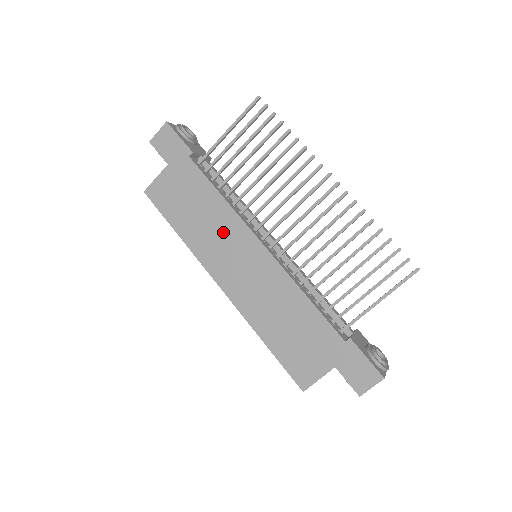
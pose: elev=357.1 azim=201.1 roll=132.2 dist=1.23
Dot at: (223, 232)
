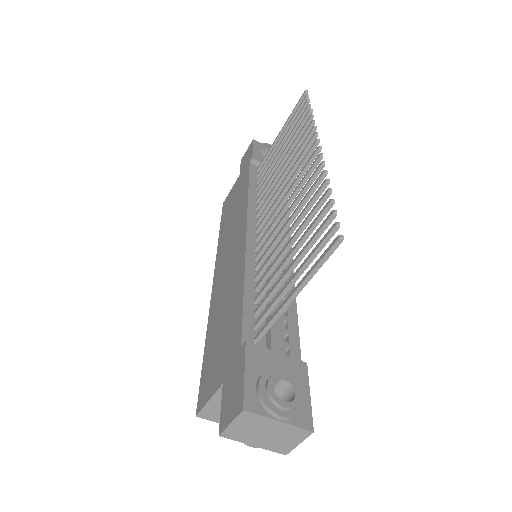
Dot at: (235, 226)
